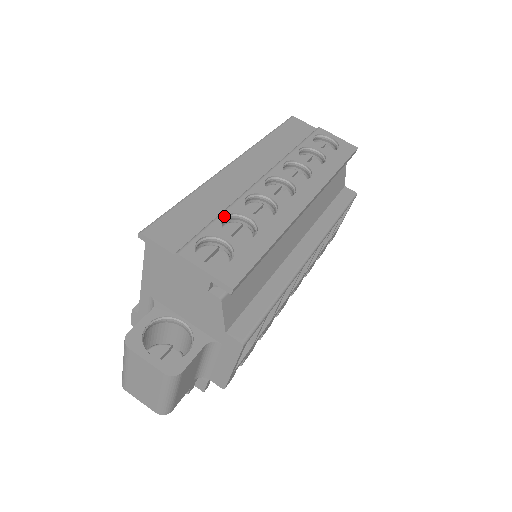
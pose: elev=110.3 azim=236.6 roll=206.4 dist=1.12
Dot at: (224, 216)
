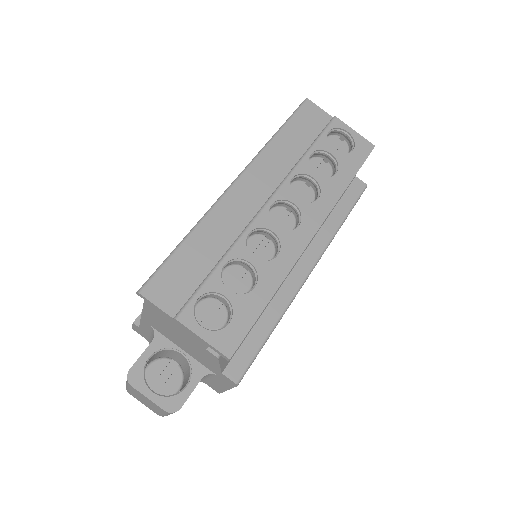
Dot at: (224, 264)
